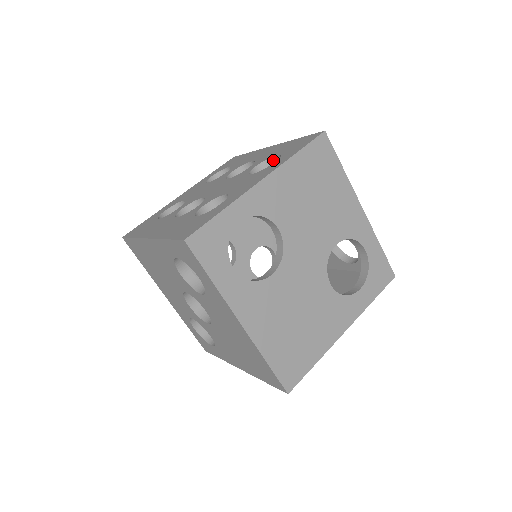
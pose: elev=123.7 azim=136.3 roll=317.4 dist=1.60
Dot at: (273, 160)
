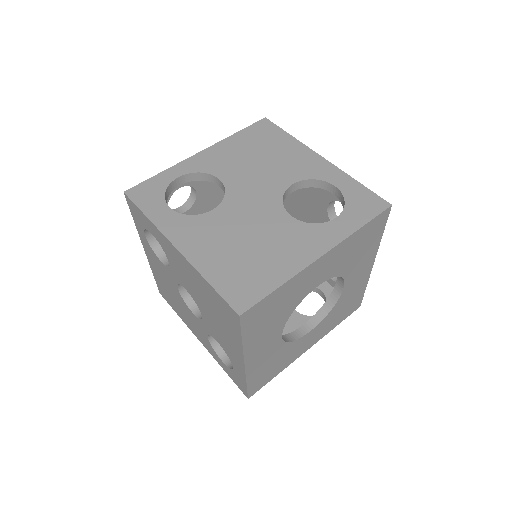
Dot at: occluded
